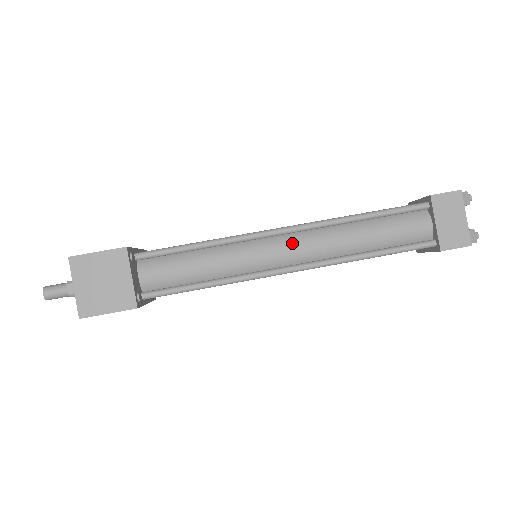
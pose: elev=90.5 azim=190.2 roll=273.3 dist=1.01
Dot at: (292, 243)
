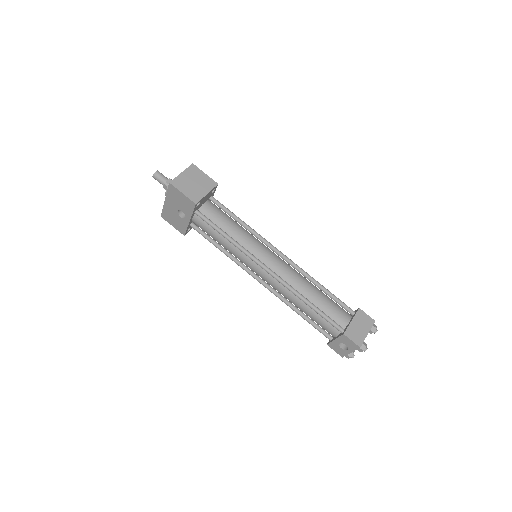
Dot at: (280, 262)
